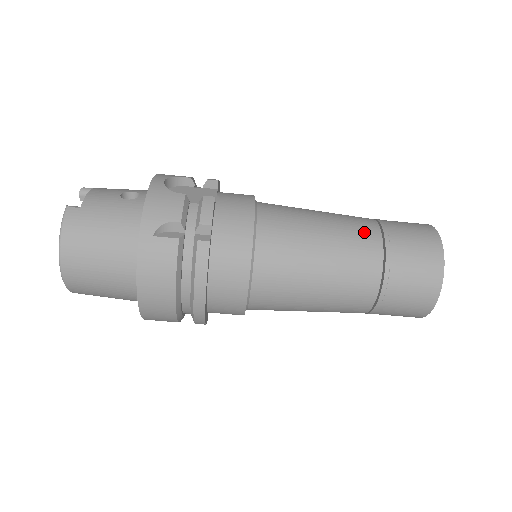
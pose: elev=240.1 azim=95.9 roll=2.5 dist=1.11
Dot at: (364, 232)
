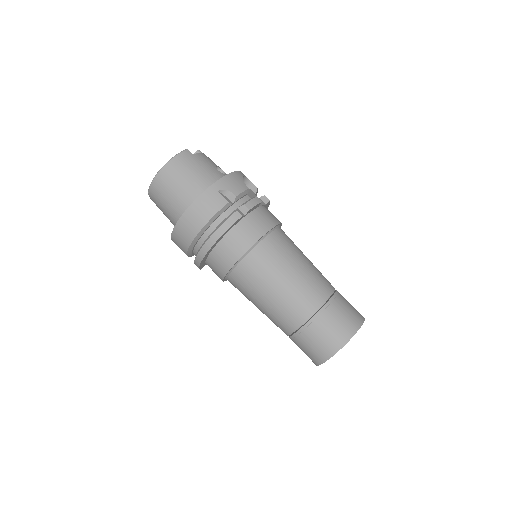
Dot at: (324, 284)
